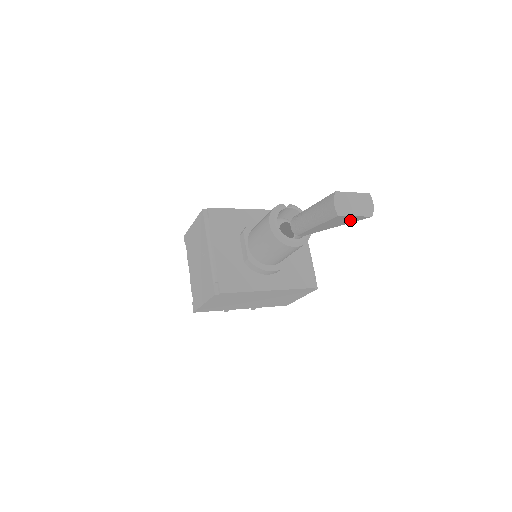
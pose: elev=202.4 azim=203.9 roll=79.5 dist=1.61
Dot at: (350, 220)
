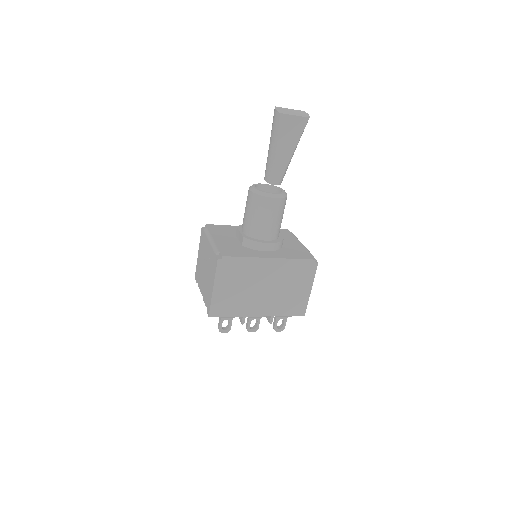
Dot at: (296, 130)
